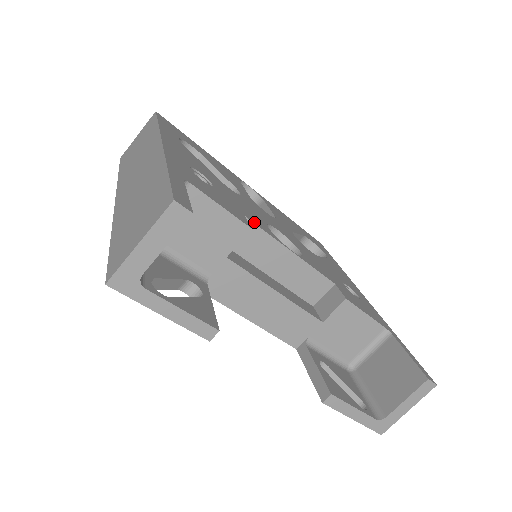
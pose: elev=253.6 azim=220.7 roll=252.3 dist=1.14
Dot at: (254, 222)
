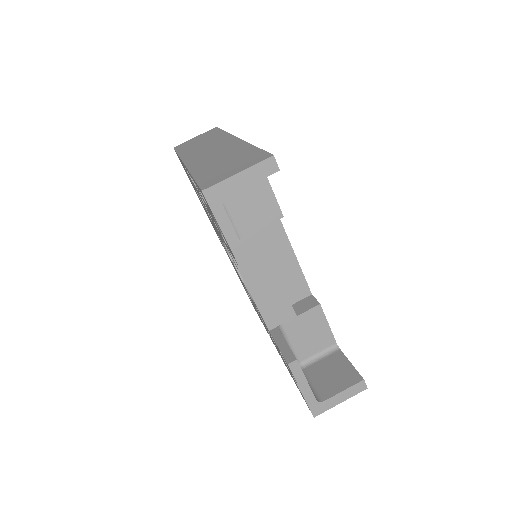
Dot at: occluded
